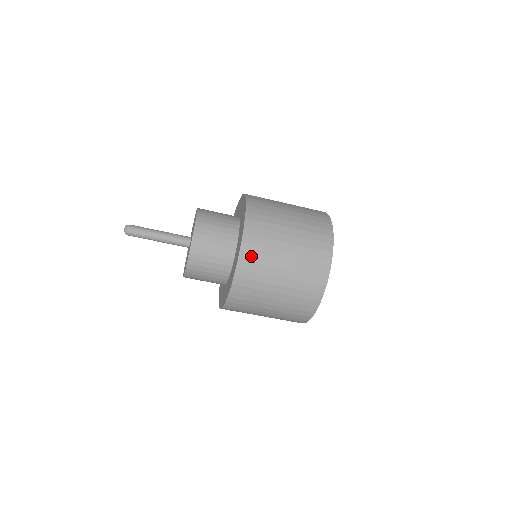
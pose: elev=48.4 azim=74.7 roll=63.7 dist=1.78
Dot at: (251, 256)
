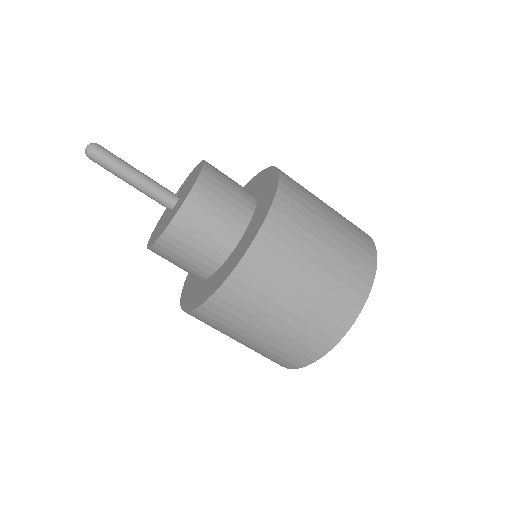
Dot at: (266, 253)
